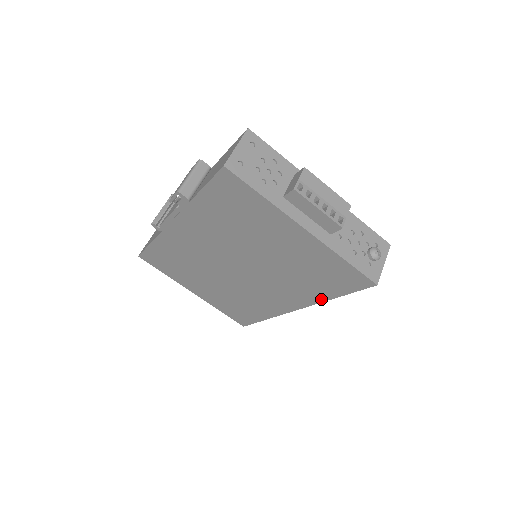
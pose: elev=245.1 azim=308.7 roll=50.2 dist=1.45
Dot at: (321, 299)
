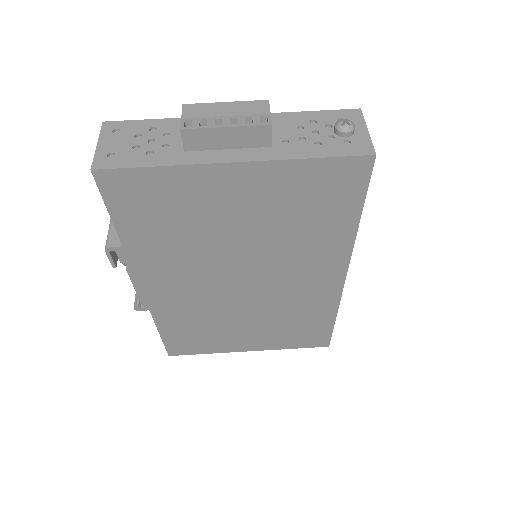
Dot at: (349, 237)
